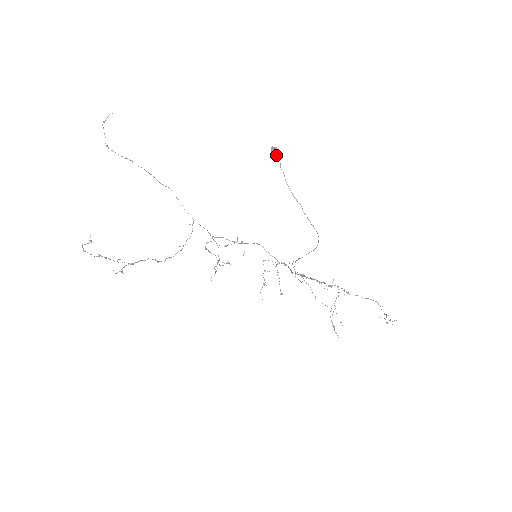
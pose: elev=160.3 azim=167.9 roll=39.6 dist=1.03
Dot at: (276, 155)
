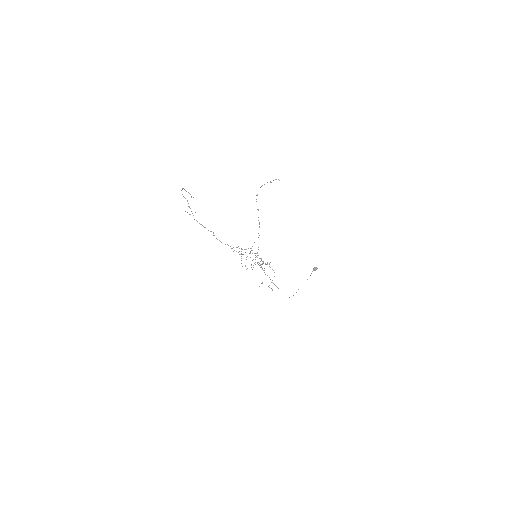
Dot at: (314, 269)
